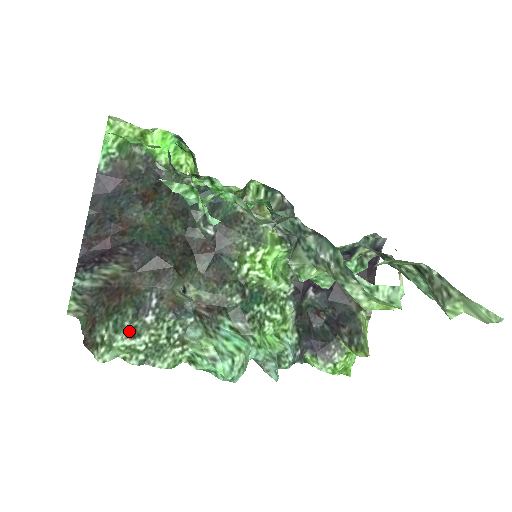
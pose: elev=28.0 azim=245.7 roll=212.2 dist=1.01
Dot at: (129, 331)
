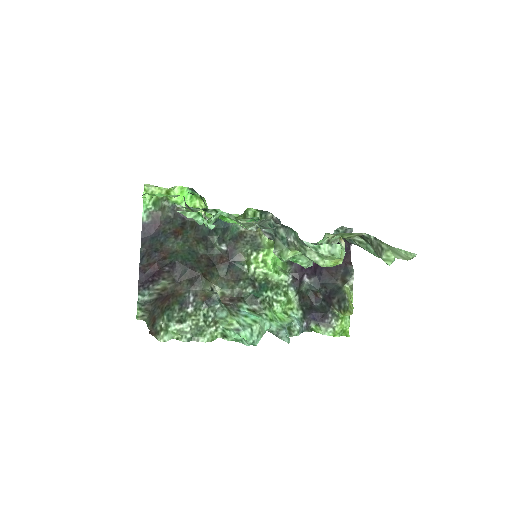
Dot at: (178, 319)
